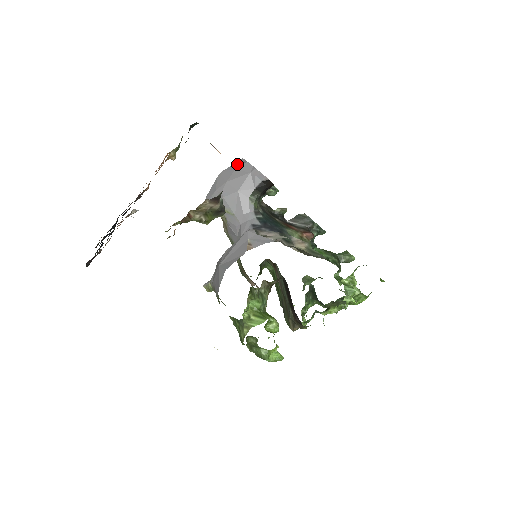
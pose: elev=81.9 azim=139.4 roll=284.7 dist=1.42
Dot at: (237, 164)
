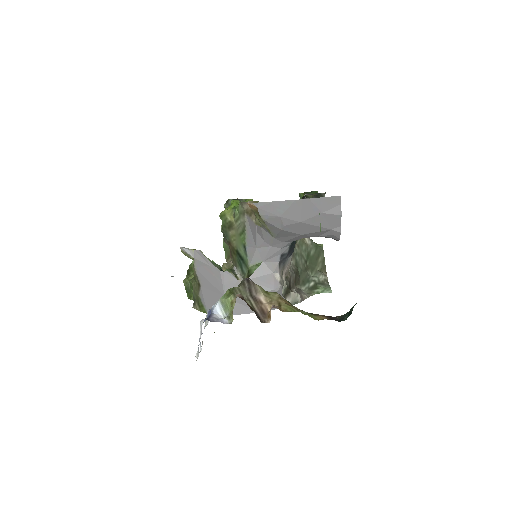
Dot at: (330, 204)
